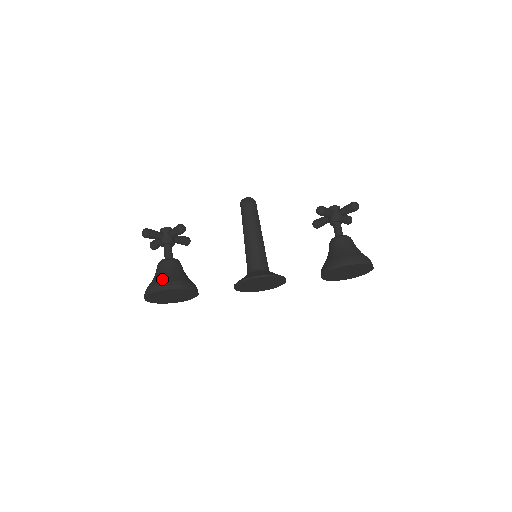
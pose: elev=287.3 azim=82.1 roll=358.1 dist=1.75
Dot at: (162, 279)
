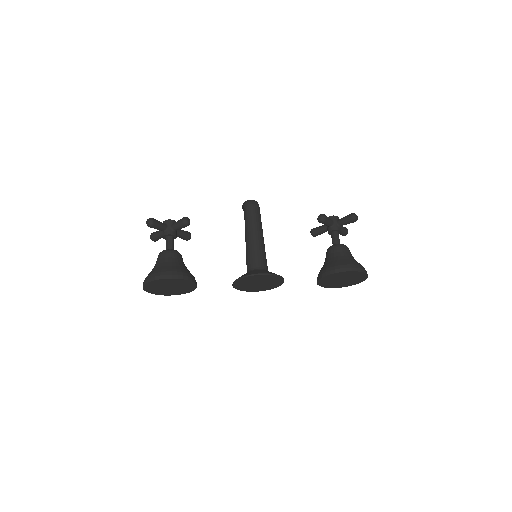
Dot at: (164, 268)
